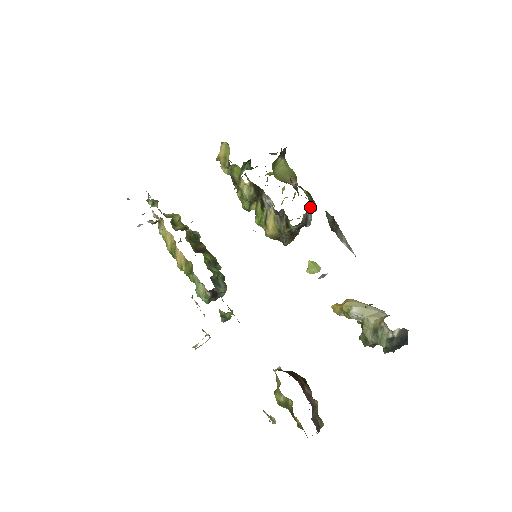
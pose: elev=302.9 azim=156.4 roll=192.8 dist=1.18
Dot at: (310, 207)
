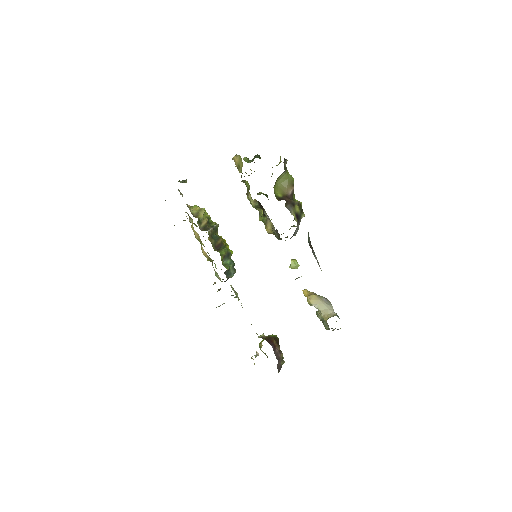
Dot at: (298, 224)
